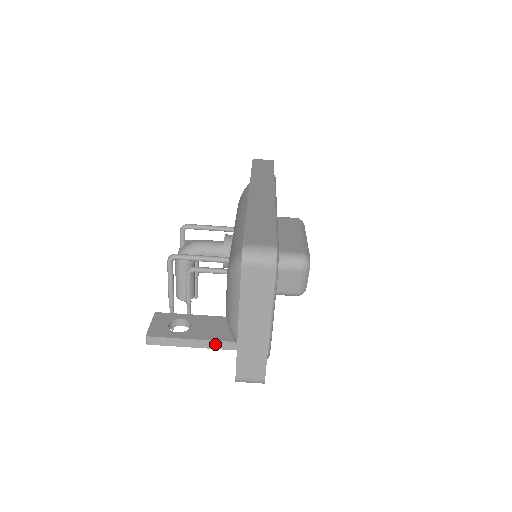
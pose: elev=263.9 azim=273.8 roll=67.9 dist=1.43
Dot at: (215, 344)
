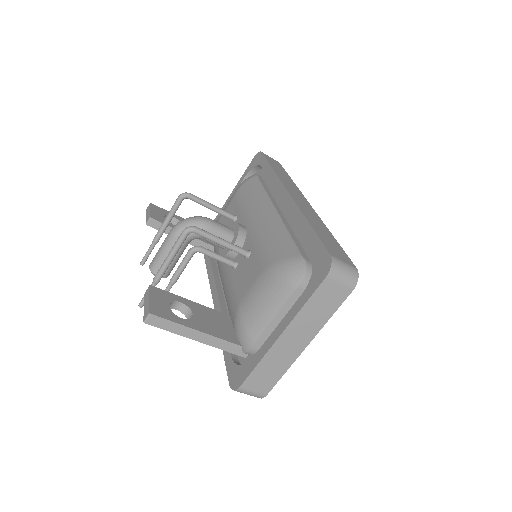
Dot at: (220, 343)
